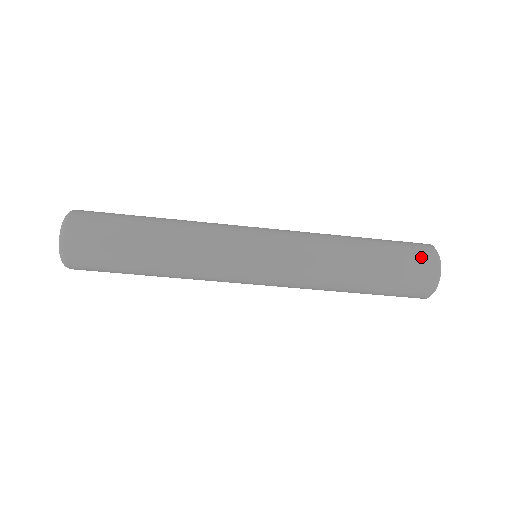
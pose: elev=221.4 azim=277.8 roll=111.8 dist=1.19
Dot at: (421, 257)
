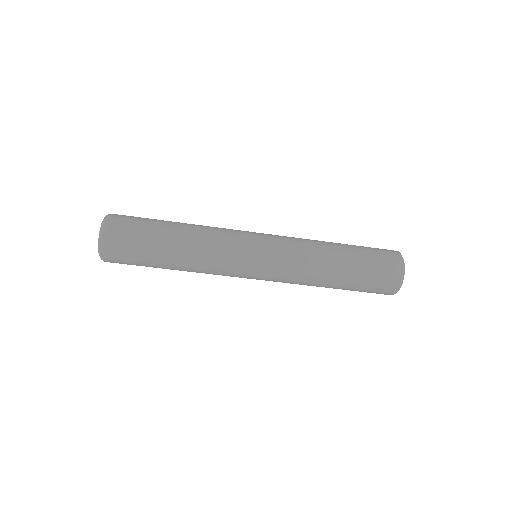
Dot at: (386, 283)
